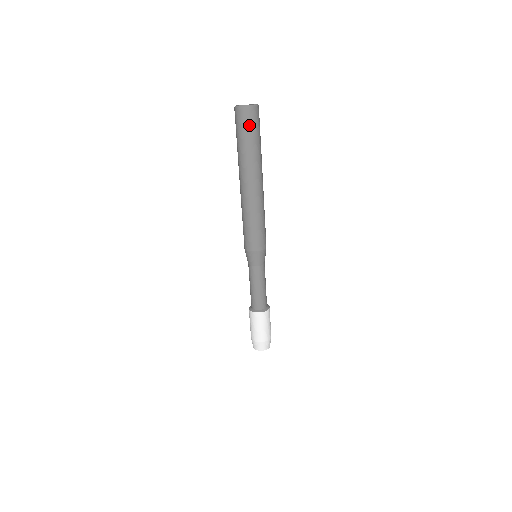
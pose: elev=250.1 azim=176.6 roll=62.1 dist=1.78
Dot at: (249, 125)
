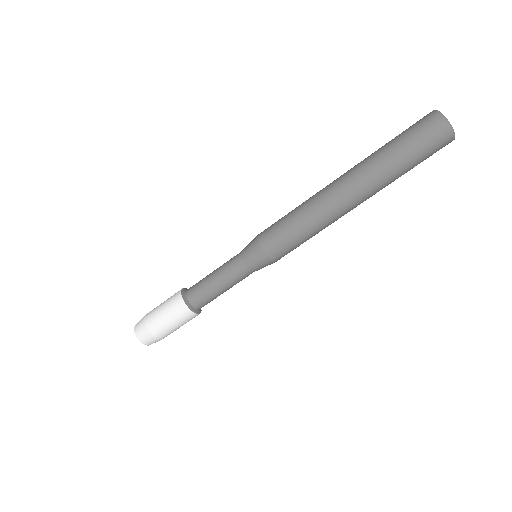
Dot at: (431, 155)
